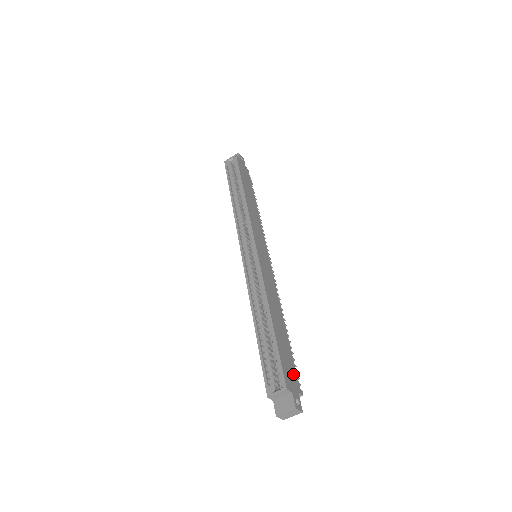
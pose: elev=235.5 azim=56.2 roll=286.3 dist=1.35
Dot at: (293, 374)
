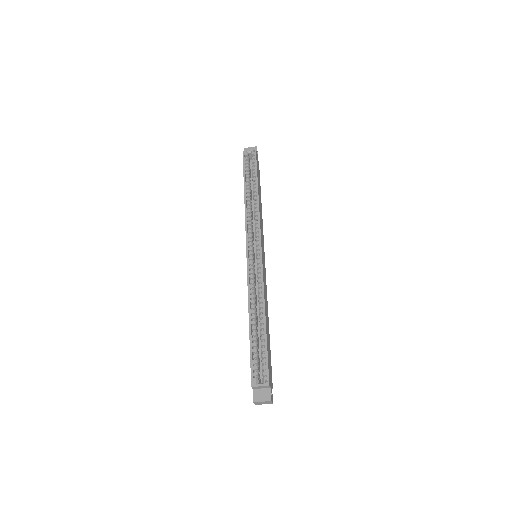
Dot at: (271, 371)
